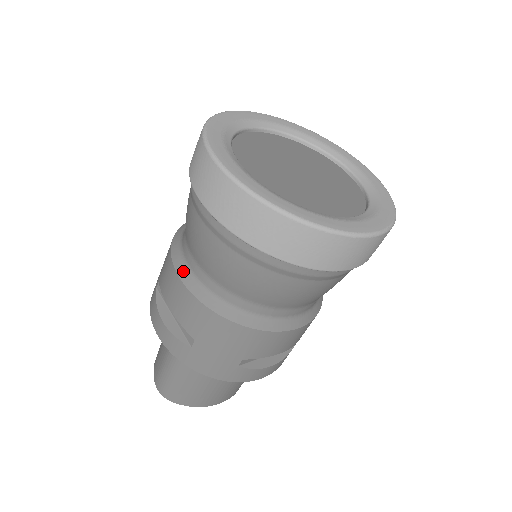
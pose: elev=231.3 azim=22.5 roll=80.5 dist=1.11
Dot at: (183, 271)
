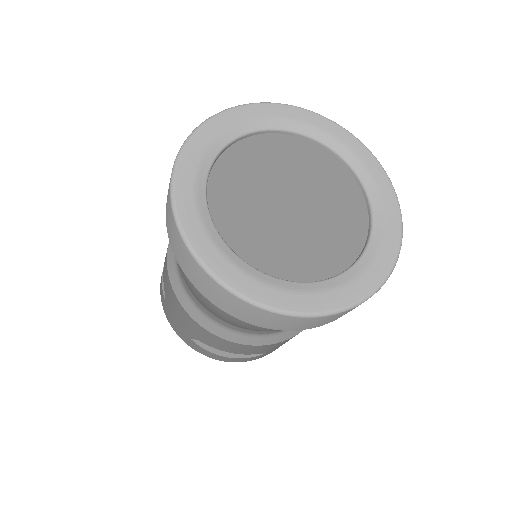
Dot at: occluded
